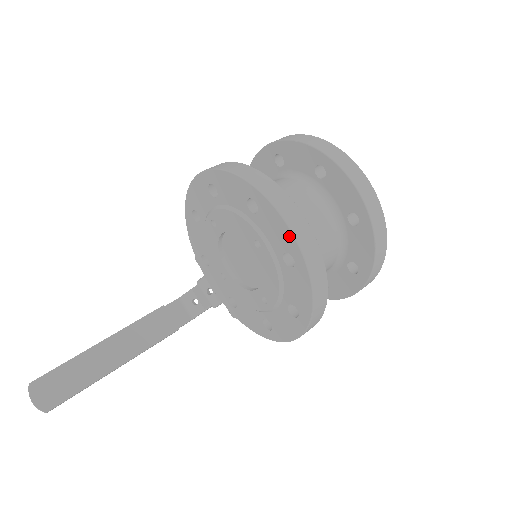
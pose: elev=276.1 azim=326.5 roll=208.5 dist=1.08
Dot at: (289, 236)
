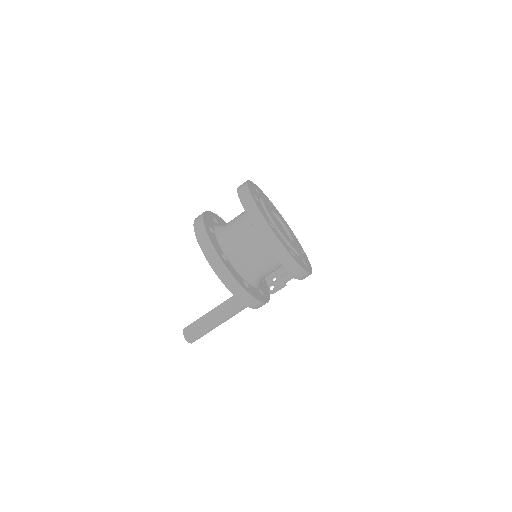
Dot at: (204, 253)
